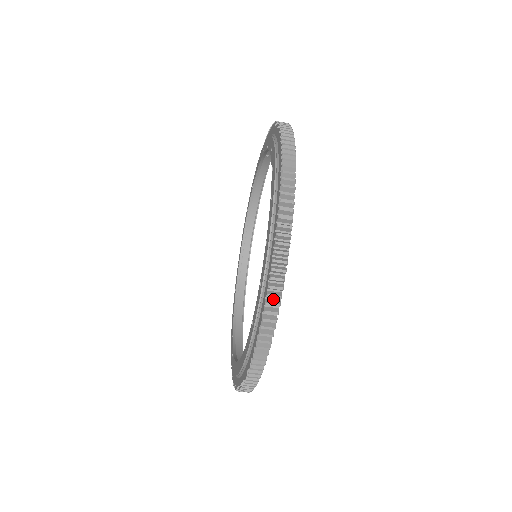
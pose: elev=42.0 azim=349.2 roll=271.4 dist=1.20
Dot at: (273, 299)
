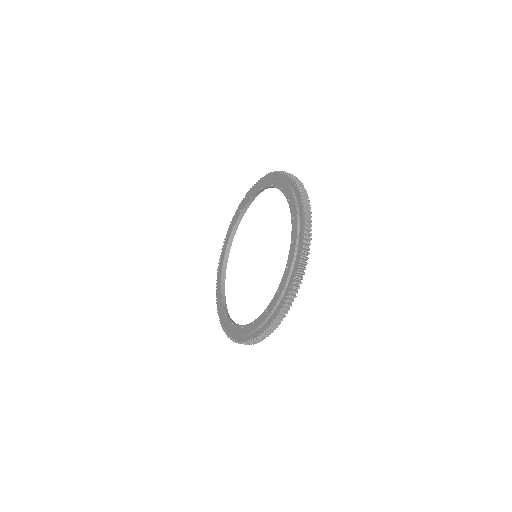
Dot at: (299, 275)
